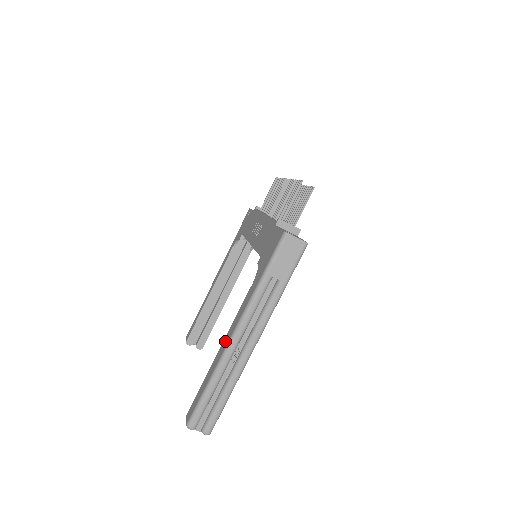
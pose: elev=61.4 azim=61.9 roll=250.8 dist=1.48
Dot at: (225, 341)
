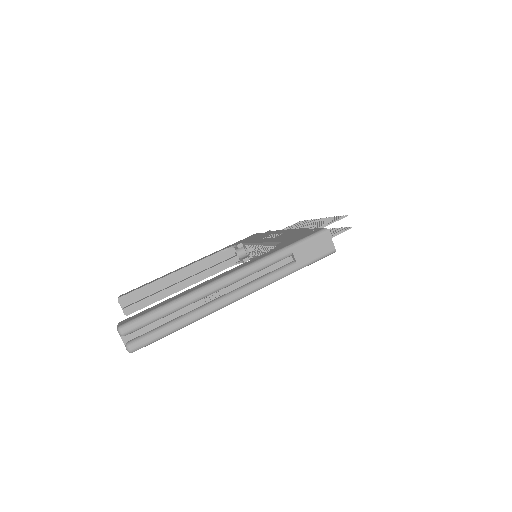
Dot at: (211, 279)
